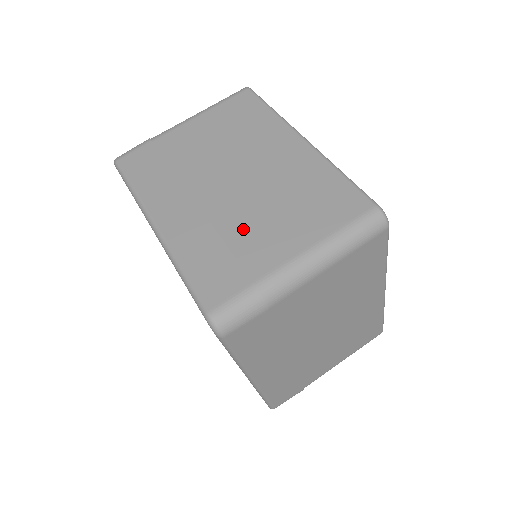
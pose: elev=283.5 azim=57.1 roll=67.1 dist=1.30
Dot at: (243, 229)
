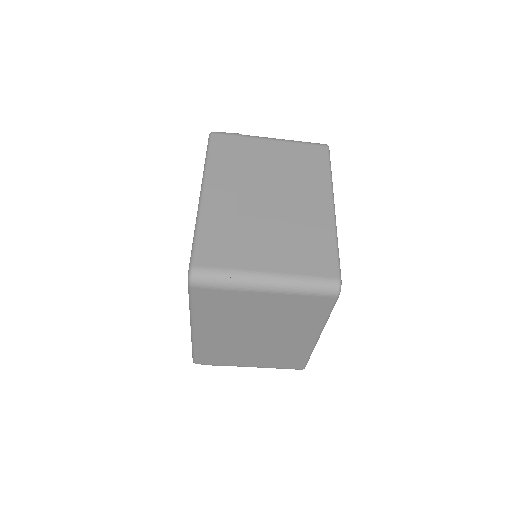
Dot at: (239, 352)
